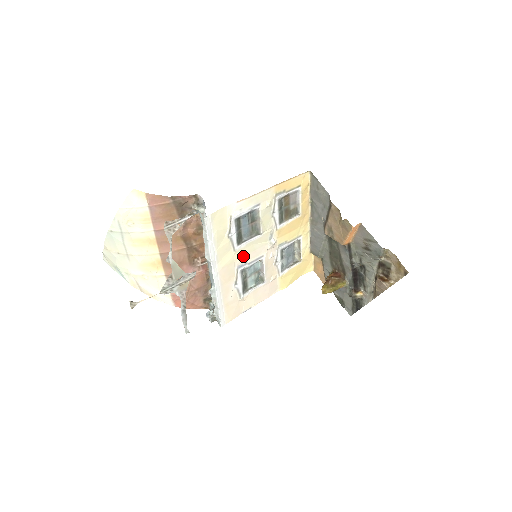
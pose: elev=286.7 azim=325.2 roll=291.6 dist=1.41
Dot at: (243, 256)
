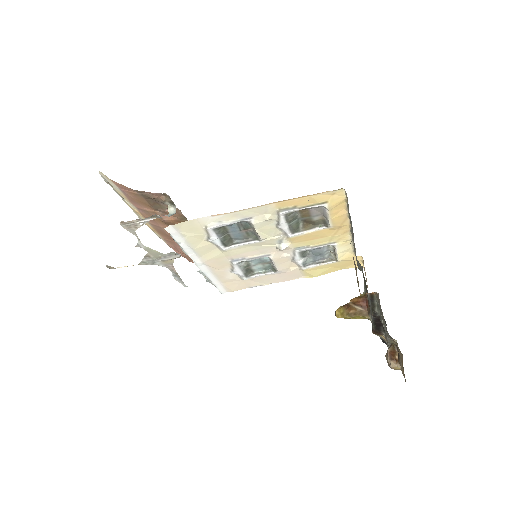
Dot at: (237, 253)
